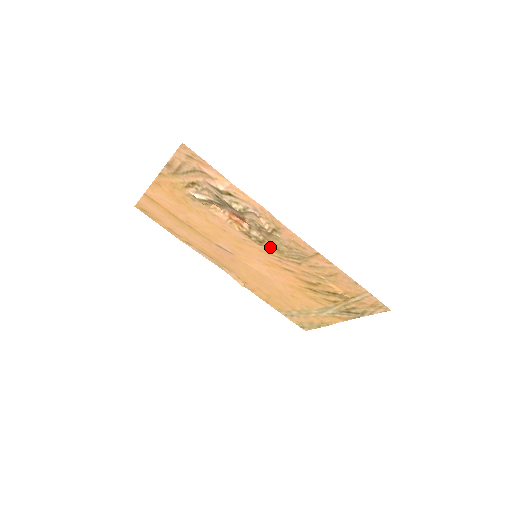
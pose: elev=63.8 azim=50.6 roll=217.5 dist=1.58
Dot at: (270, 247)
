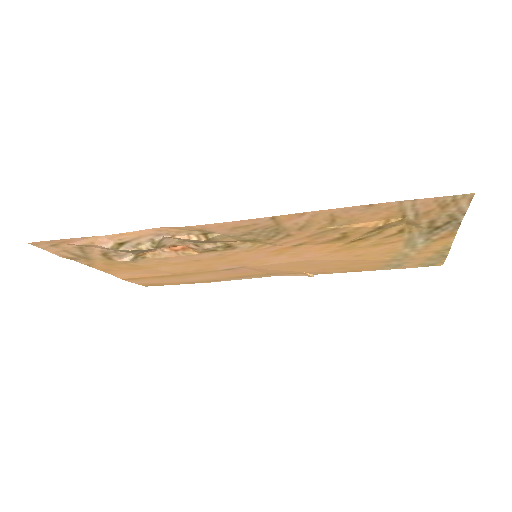
Dot at: (243, 243)
